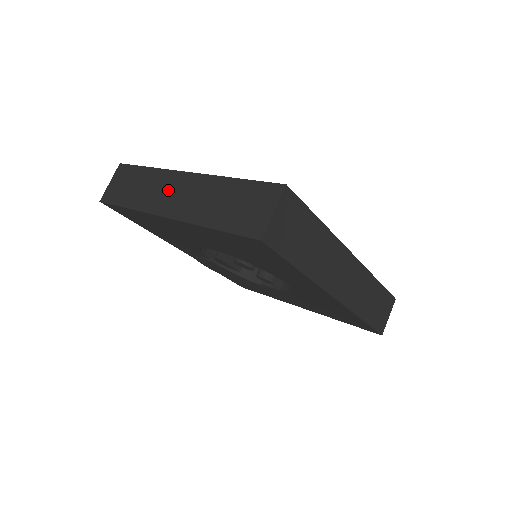
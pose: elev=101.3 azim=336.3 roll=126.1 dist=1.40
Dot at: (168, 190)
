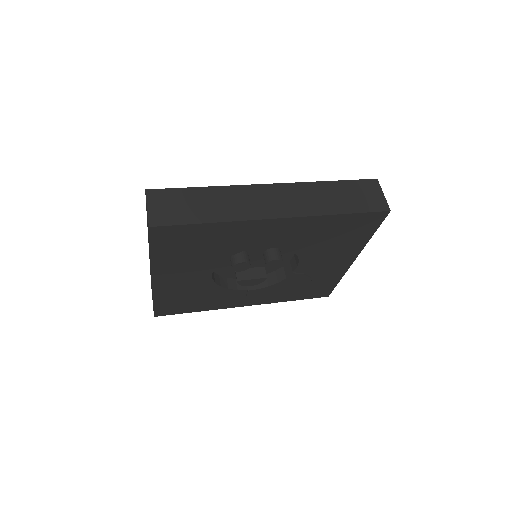
Dot at: (150, 267)
